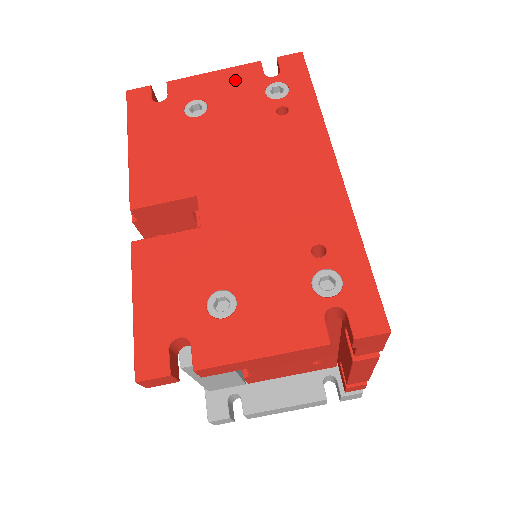
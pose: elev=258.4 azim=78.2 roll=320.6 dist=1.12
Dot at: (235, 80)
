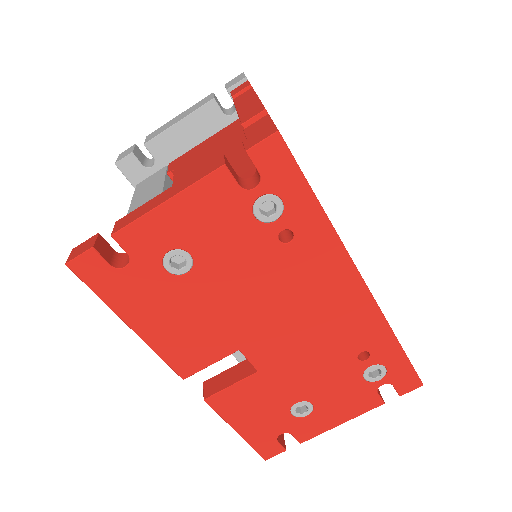
Dot at: (205, 208)
